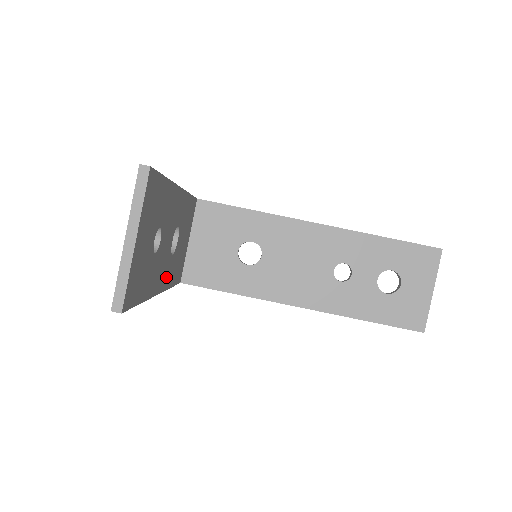
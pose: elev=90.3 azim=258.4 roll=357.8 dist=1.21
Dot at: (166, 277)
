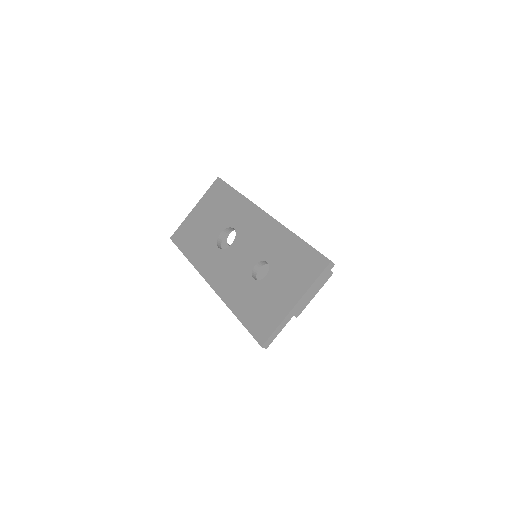
Dot at: occluded
